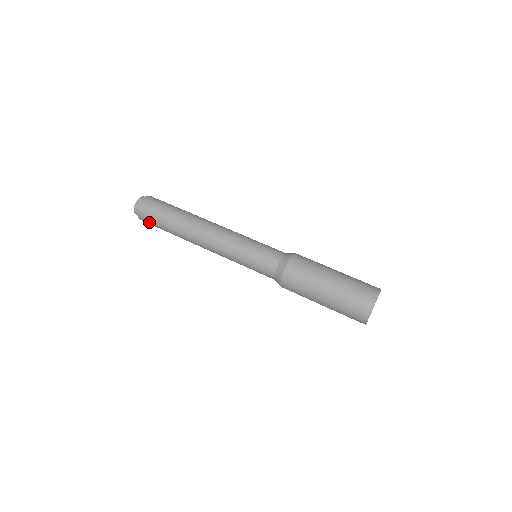
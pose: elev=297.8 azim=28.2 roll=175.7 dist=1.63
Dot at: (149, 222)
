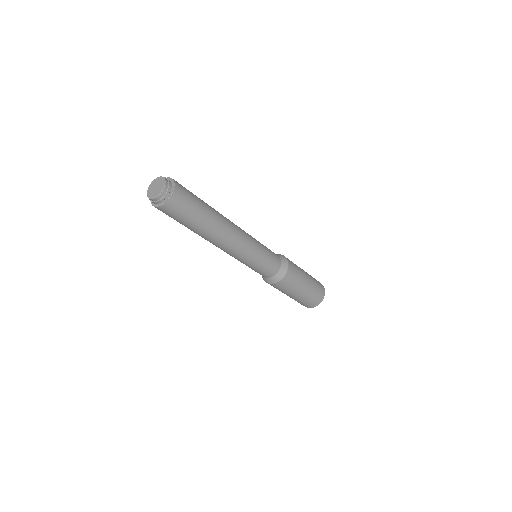
Dot at: occluded
